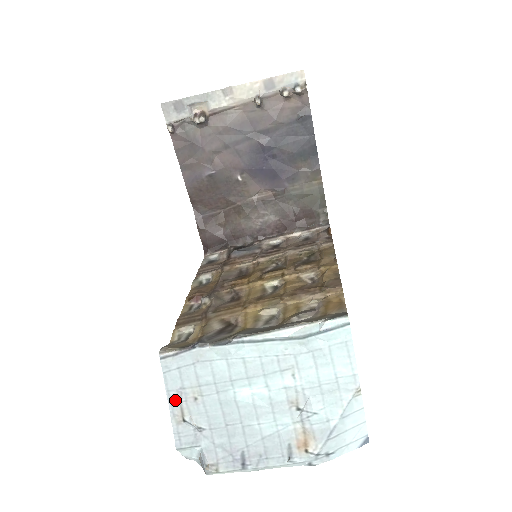
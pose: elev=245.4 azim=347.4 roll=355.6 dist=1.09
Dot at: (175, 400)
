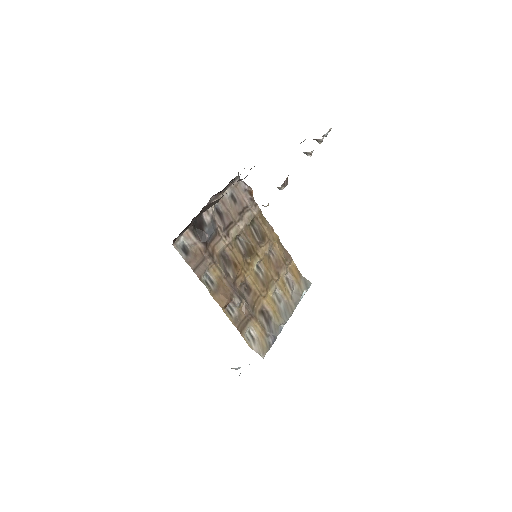
Dot at: occluded
